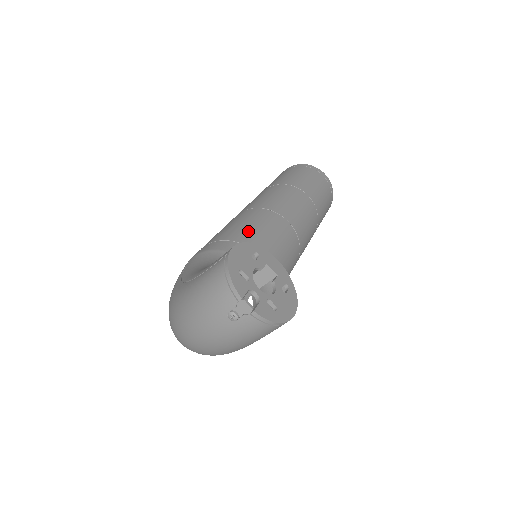
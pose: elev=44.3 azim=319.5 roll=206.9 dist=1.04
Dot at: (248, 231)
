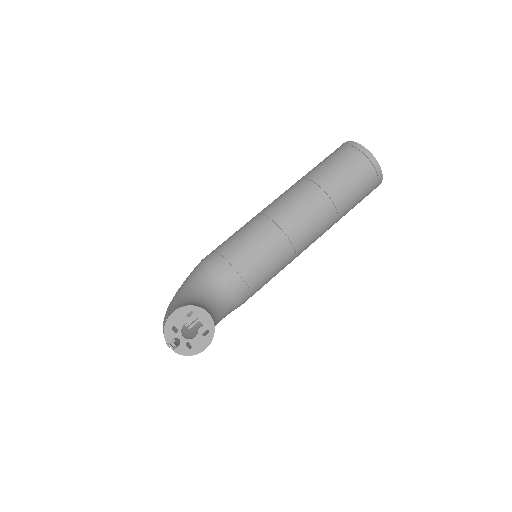
Dot at: (242, 249)
